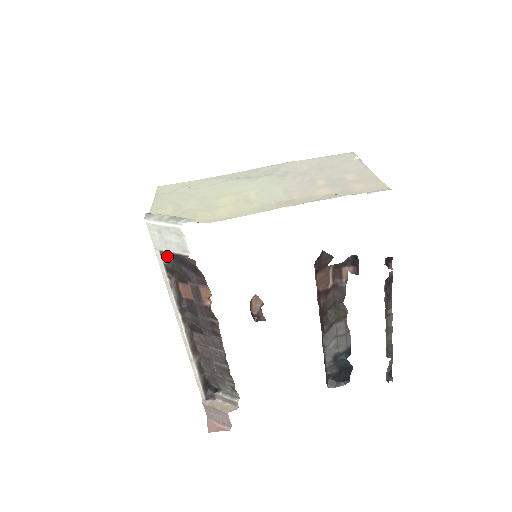
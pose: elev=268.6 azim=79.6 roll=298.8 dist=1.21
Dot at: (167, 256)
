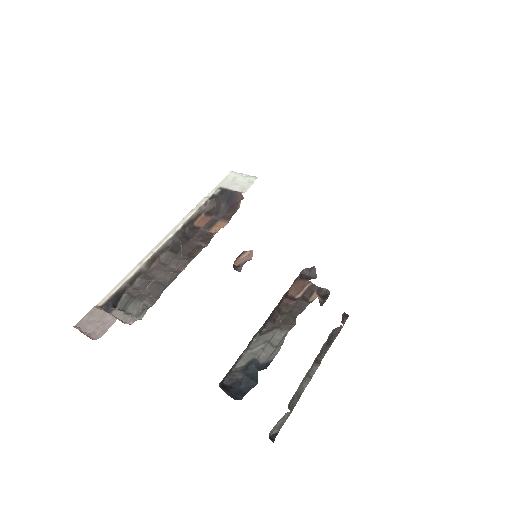
Dot at: (221, 192)
